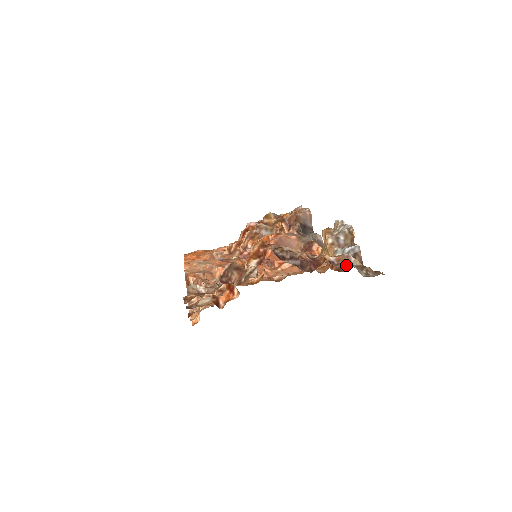
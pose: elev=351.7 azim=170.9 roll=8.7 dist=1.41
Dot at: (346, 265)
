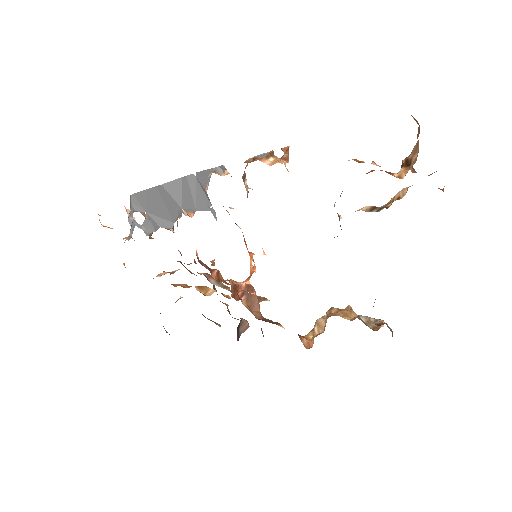
Dot at: occluded
